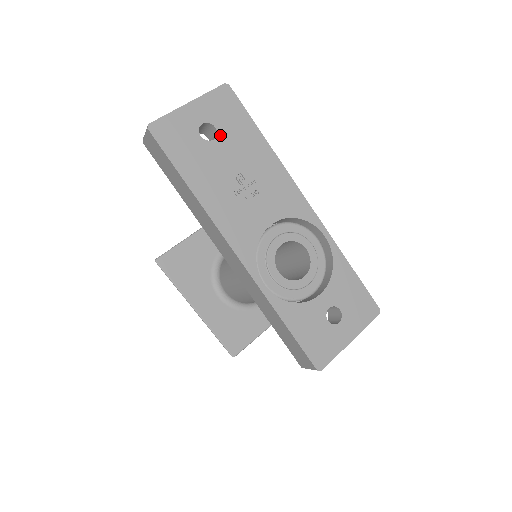
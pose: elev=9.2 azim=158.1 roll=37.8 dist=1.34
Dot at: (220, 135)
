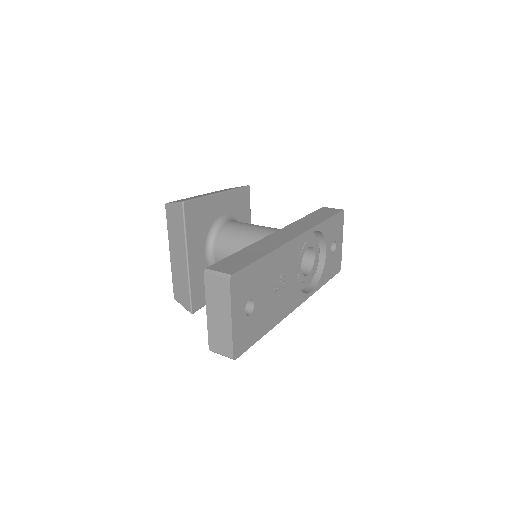
Dot at: (254, 297)
